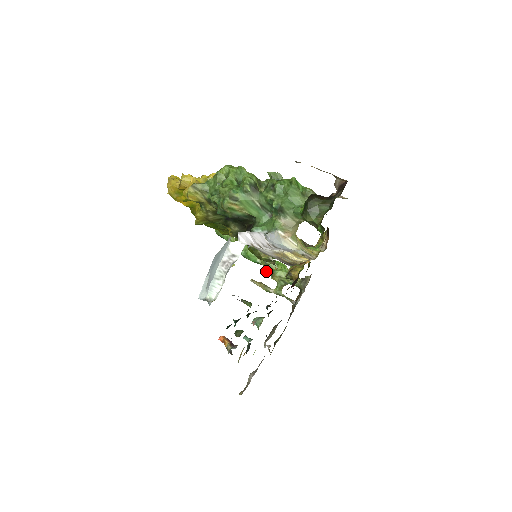
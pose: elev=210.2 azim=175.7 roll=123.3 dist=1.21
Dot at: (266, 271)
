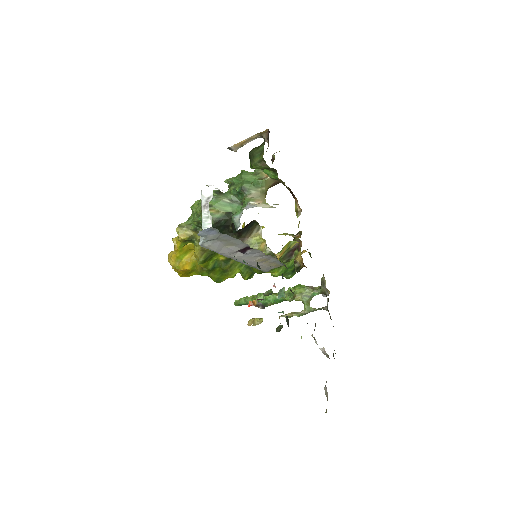
Dot at: (288, 299)
